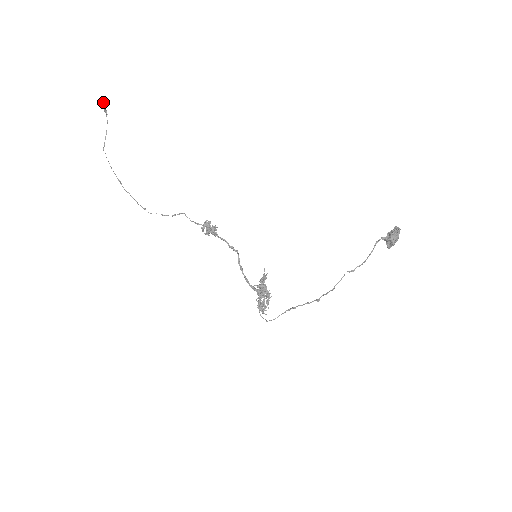
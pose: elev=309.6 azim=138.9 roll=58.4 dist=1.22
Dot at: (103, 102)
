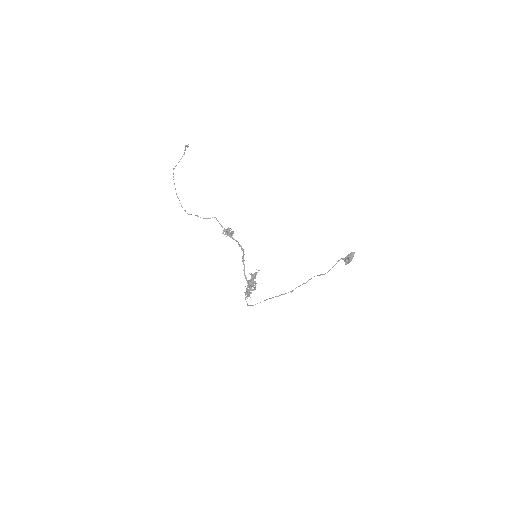
Dot at: (187, 145)
